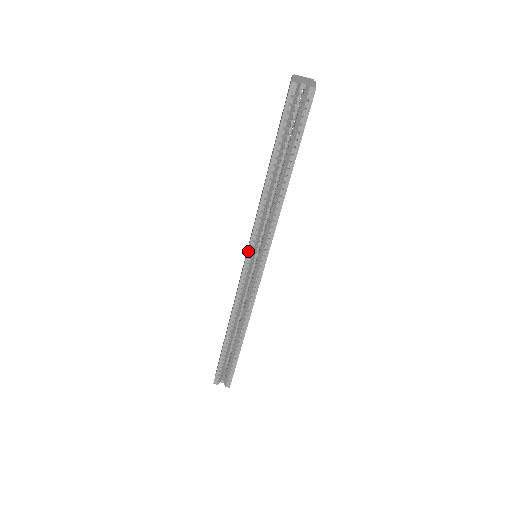
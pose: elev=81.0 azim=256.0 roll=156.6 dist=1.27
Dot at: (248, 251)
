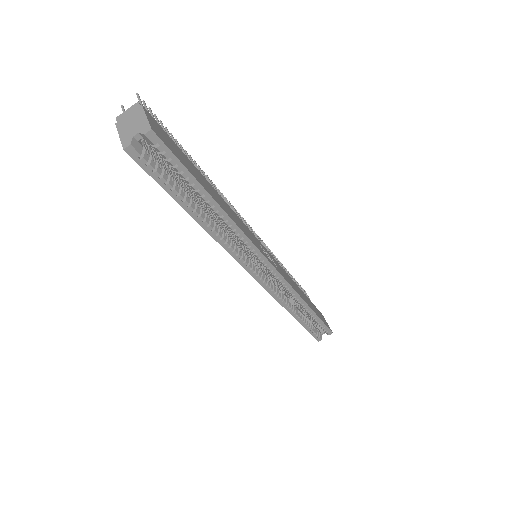
Dot at: (247, 271)
